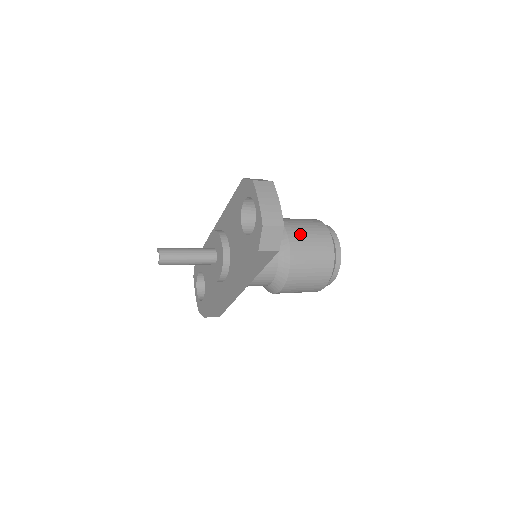
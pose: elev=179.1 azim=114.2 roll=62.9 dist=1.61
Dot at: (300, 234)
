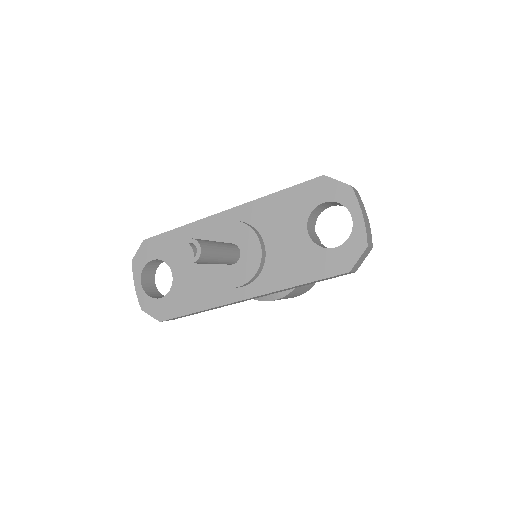
Dot at: occluded
